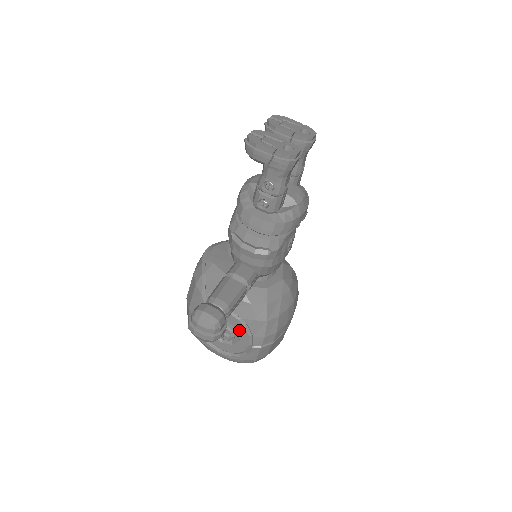
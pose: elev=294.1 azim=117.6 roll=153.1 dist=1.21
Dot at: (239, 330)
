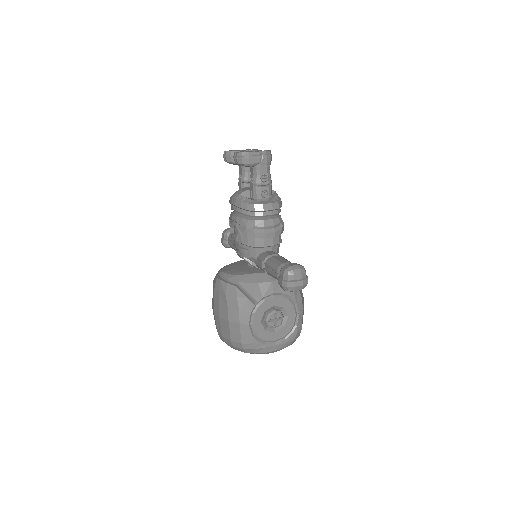
Dot at: (285, 307)
